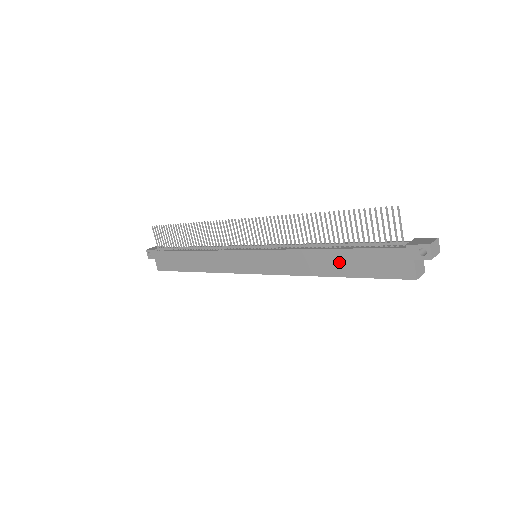
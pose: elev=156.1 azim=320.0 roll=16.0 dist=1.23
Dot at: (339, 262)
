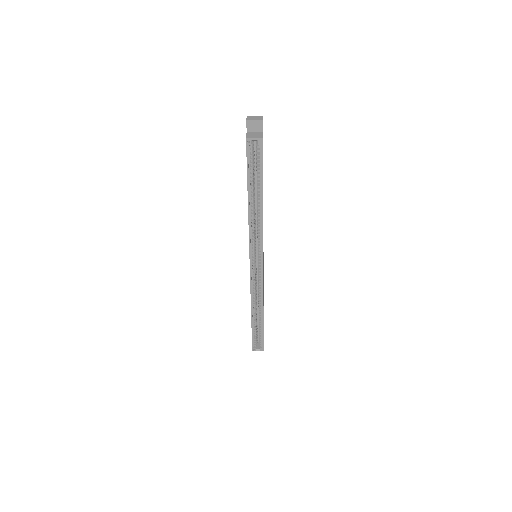
Dot at: occluded
